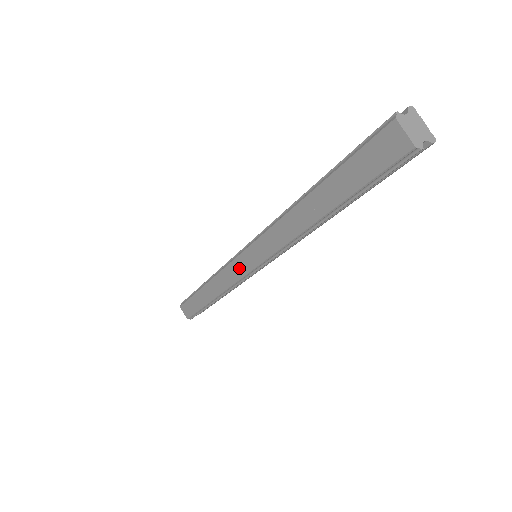
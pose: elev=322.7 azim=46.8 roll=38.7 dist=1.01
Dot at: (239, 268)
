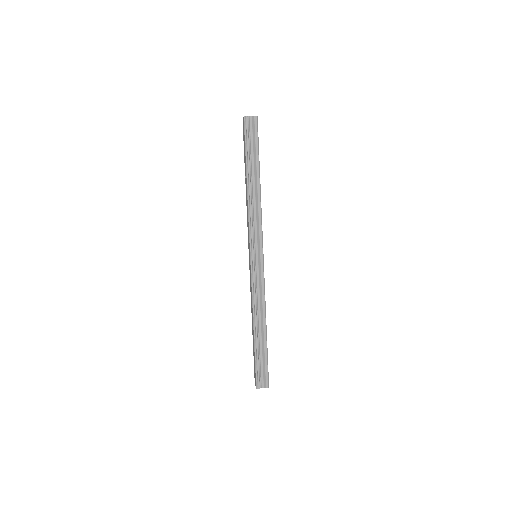
Dot at: (250, 270)
